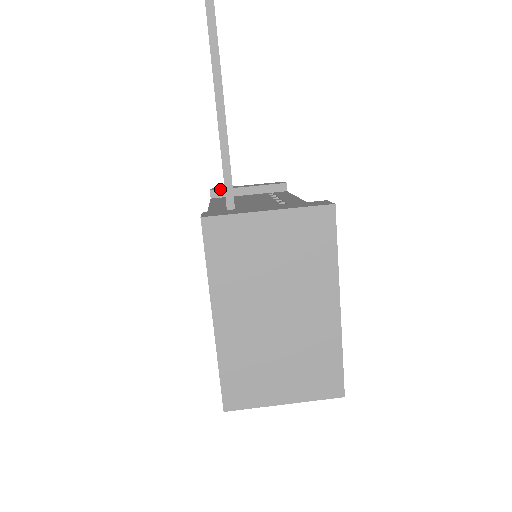
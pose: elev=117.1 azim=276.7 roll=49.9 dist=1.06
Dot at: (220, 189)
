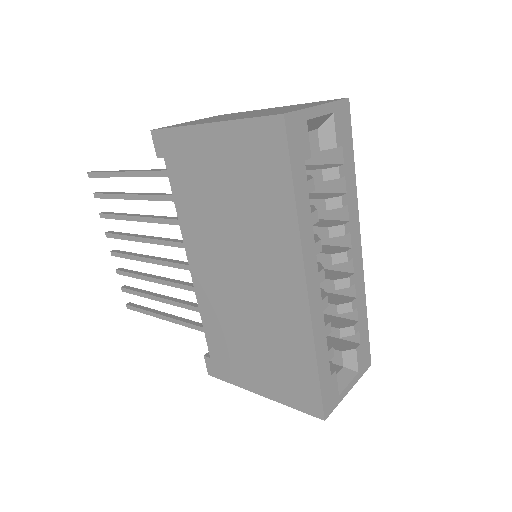
Dot at: occluded
